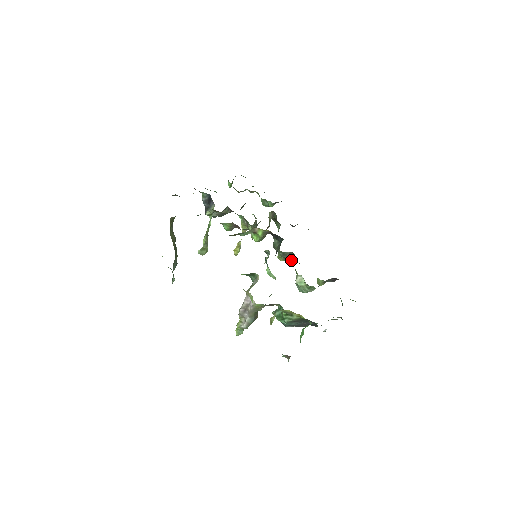
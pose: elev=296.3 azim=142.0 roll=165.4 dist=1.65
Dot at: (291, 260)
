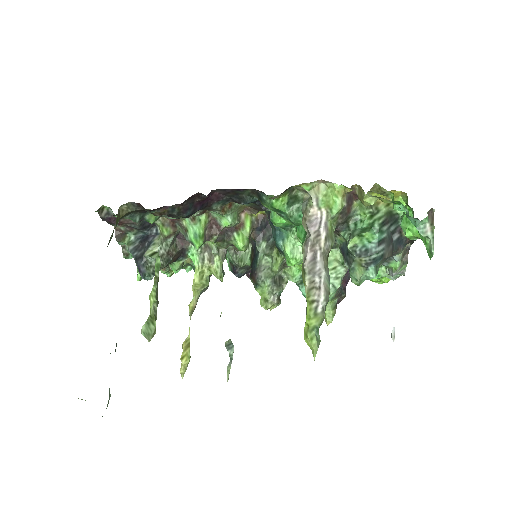
Dot at: (280, 303)
